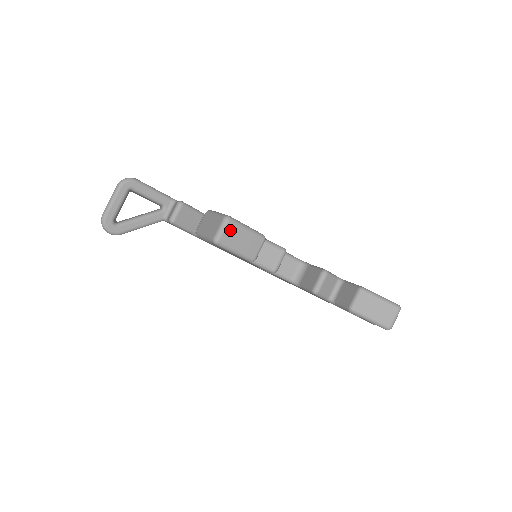
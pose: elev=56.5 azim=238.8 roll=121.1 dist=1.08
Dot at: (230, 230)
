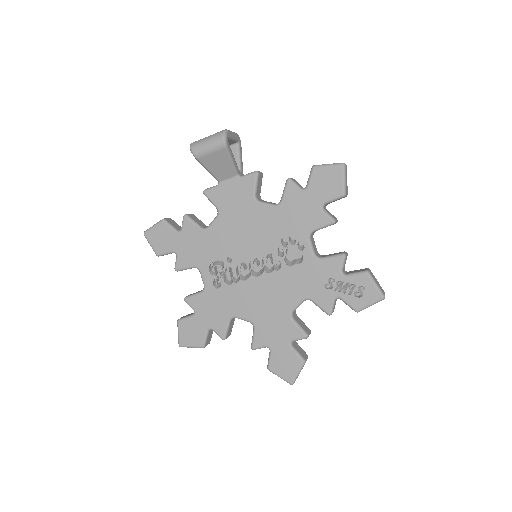
Dot at: occluded
